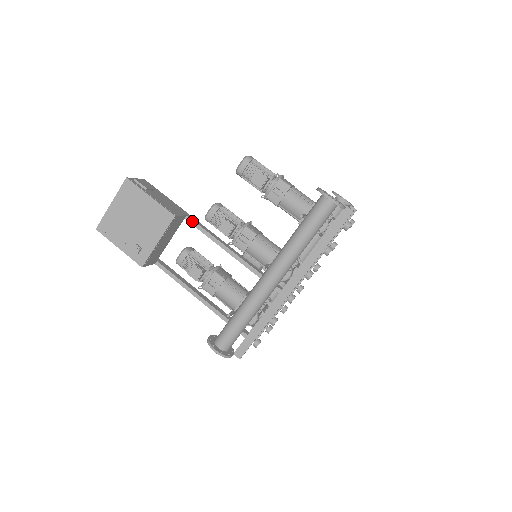
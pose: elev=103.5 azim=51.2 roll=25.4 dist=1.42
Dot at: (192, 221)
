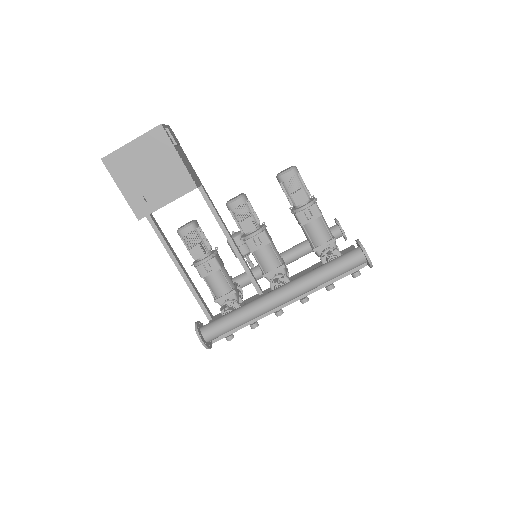
Dot at: (204, 193)
